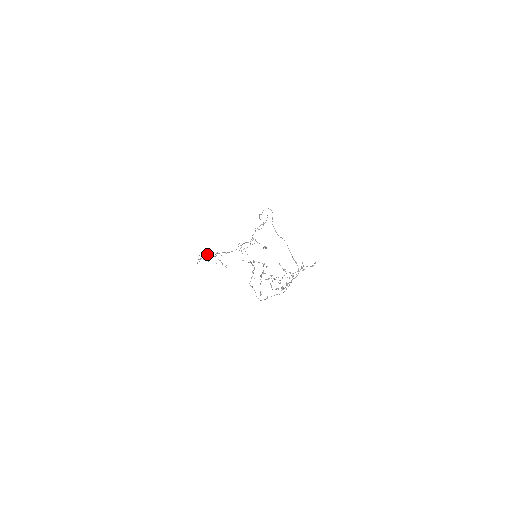
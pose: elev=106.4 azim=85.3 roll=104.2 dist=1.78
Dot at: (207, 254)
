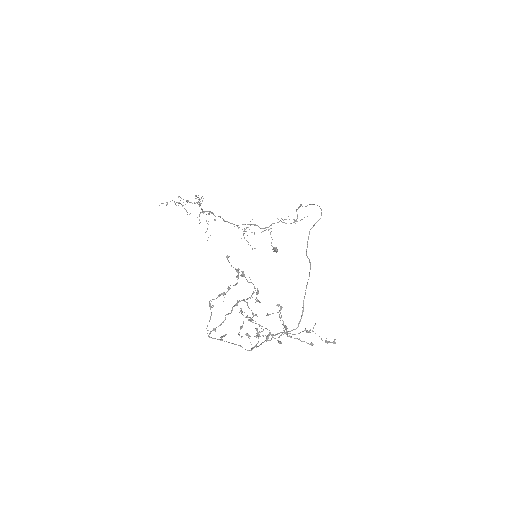
Dot at: (194, 203)
